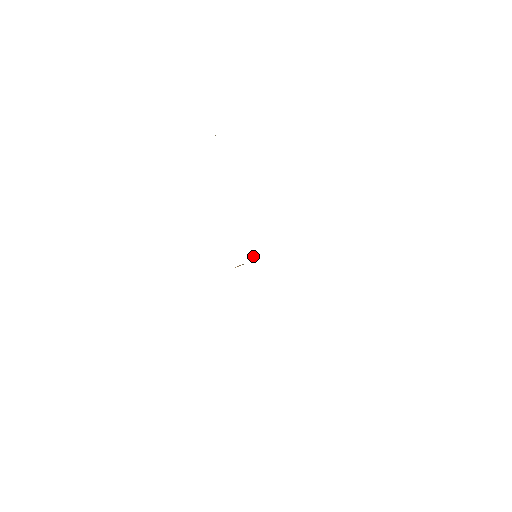
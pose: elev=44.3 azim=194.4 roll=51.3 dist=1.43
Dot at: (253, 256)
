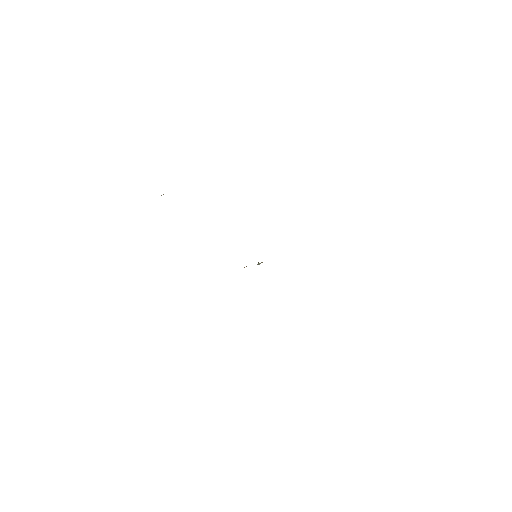
Dot at: occluded
